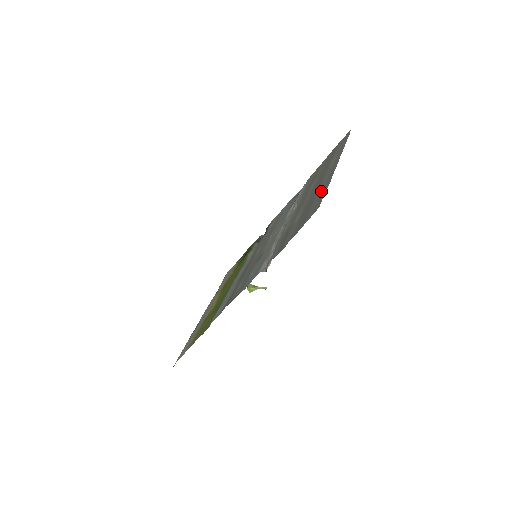
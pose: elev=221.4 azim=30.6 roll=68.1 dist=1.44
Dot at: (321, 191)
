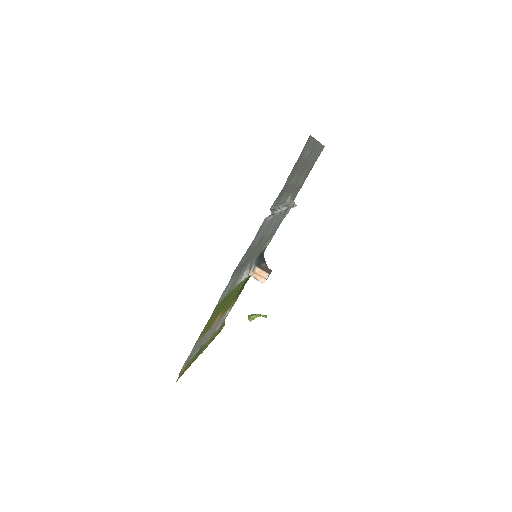
Dot at: occluded
